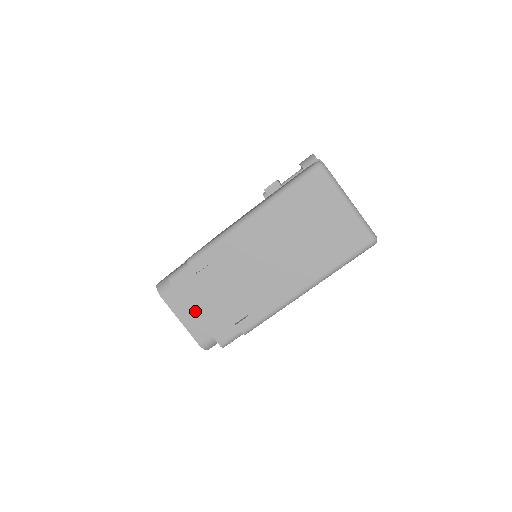
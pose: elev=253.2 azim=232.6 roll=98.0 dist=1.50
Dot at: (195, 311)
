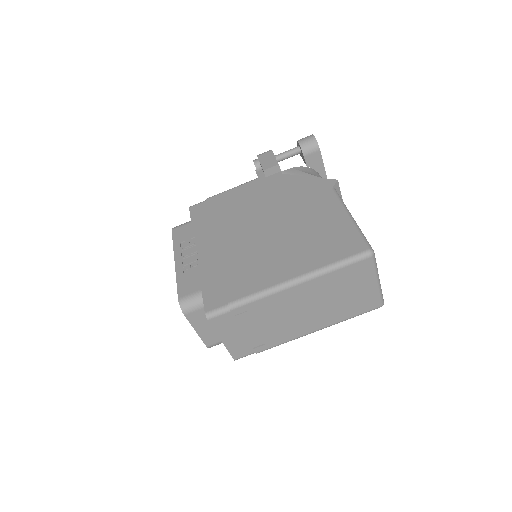
Dot at: (223, 339)
